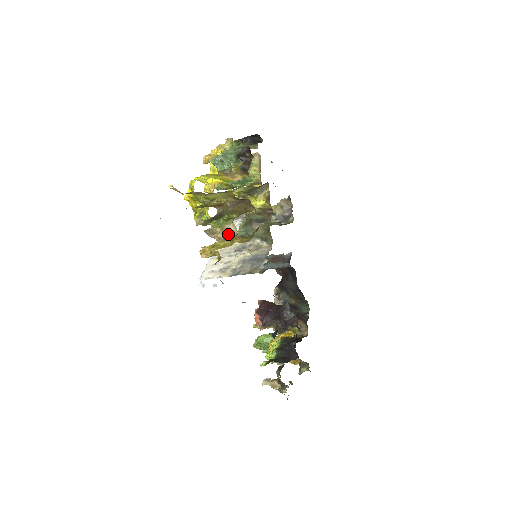
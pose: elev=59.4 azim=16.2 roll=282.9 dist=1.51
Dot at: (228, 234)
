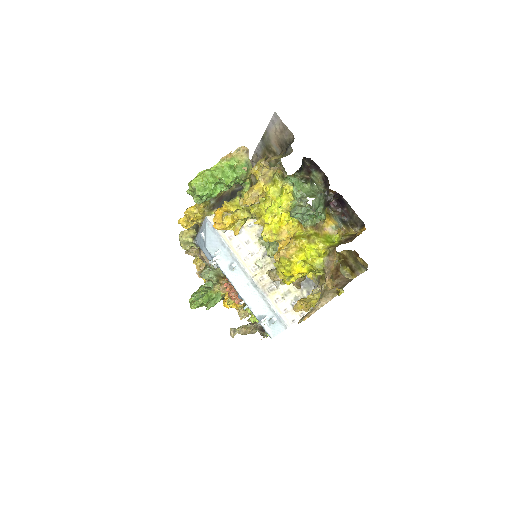
Dot at: (305, 276)
